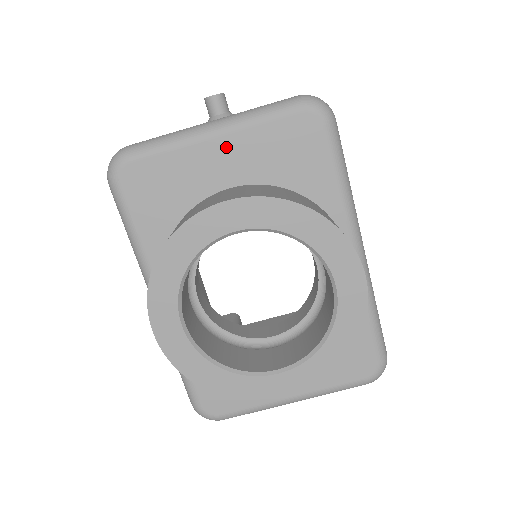
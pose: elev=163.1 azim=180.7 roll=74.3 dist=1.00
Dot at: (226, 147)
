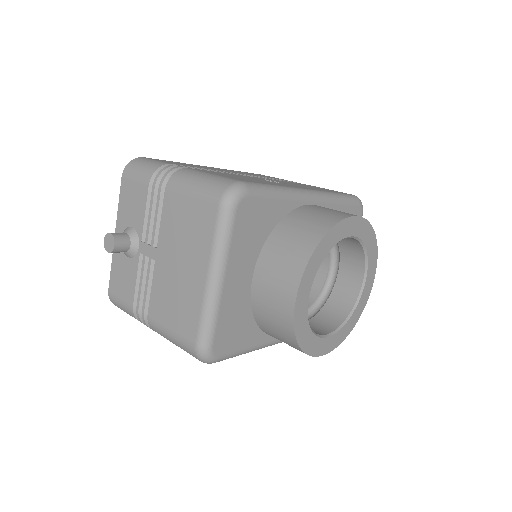
Dot at: (232, 274)
